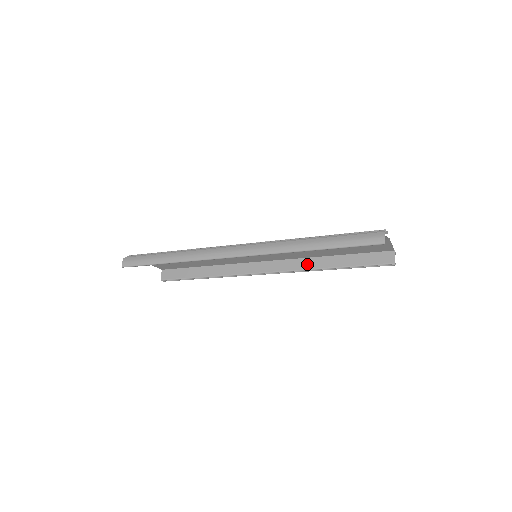
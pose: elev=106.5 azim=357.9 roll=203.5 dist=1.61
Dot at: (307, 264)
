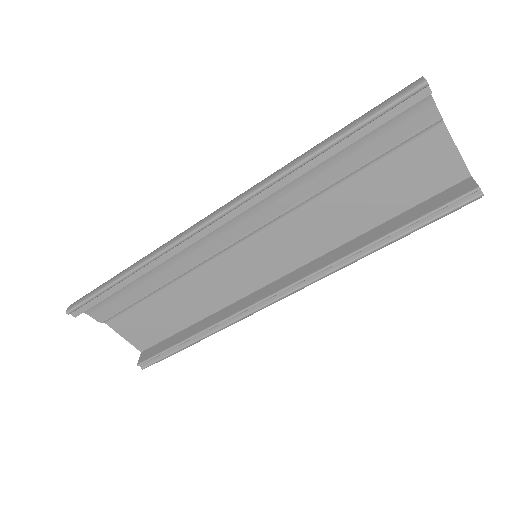
Dot at: (338, 253)
